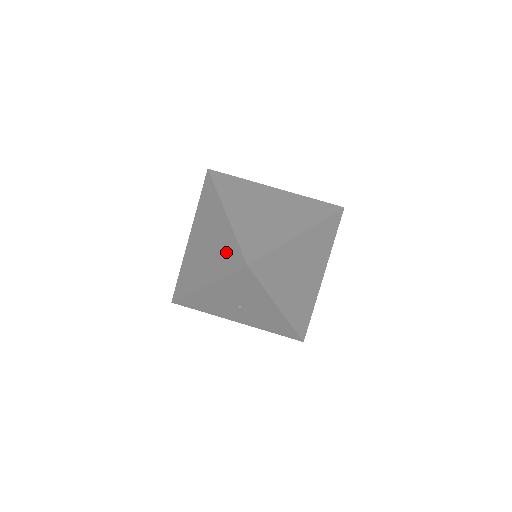
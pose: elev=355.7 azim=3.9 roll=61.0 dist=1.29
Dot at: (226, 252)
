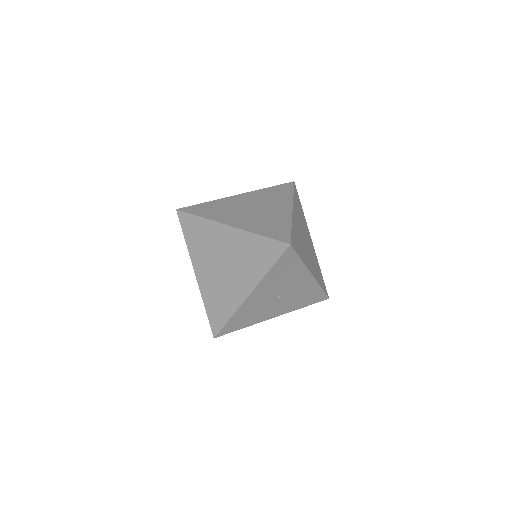
Dot at: (256, 252)
